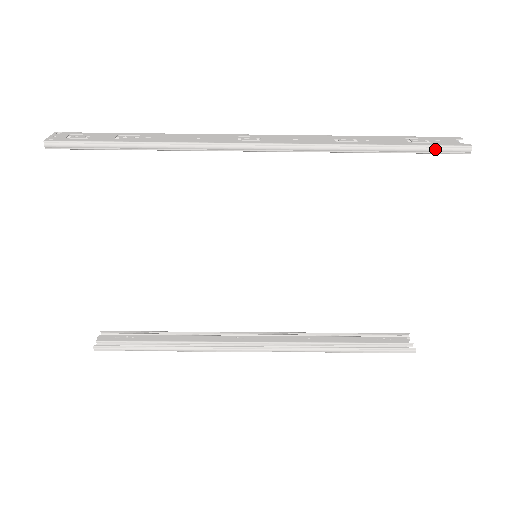
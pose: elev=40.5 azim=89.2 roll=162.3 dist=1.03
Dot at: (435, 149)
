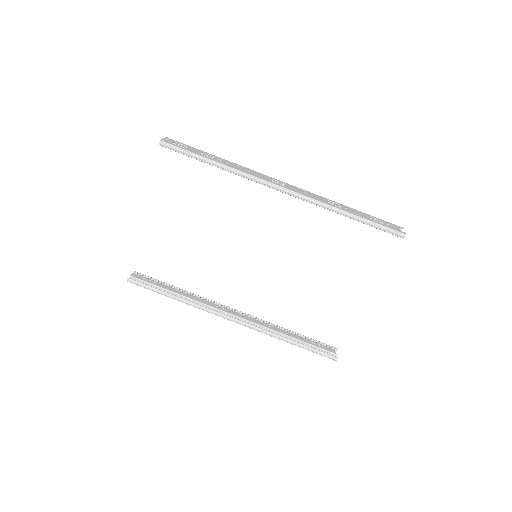
Dot at: (384, 228)
